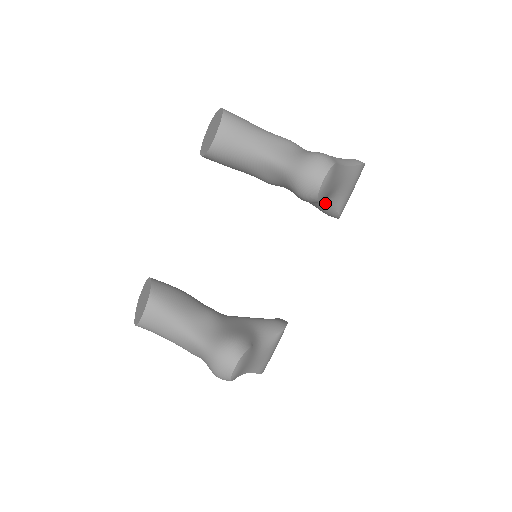
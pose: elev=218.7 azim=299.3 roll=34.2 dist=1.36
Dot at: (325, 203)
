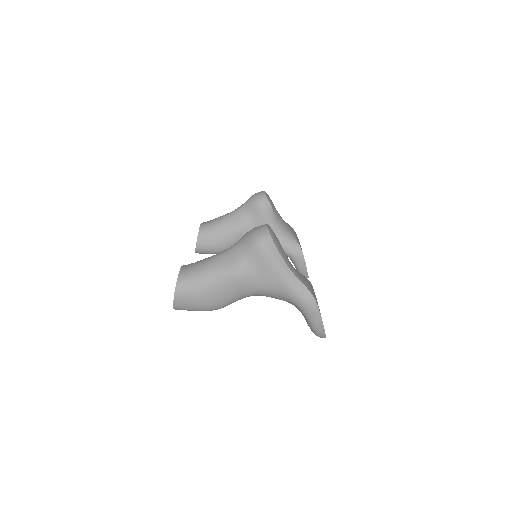
Dot at: (282, 232)
